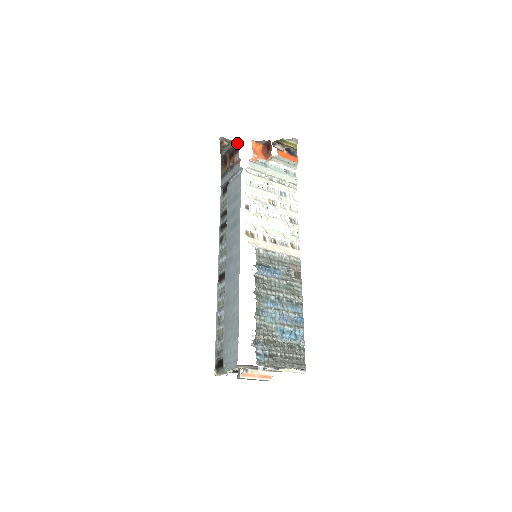
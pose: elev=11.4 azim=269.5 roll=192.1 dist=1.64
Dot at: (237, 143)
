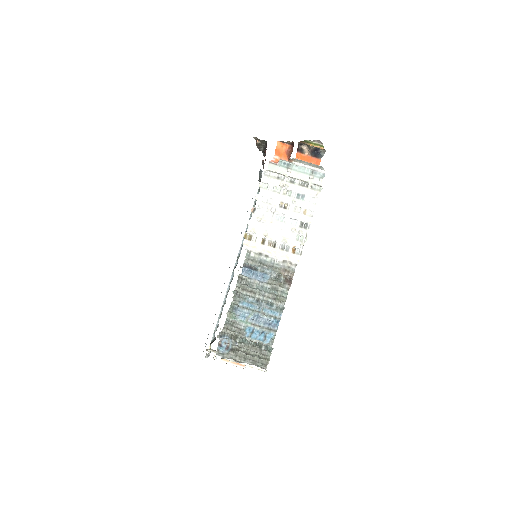
Dot at: (266, 143)
